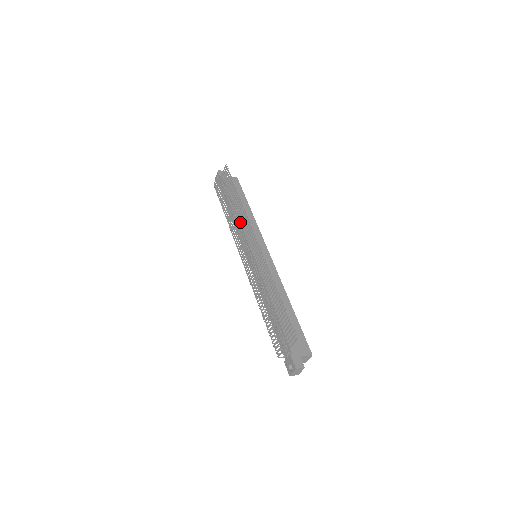
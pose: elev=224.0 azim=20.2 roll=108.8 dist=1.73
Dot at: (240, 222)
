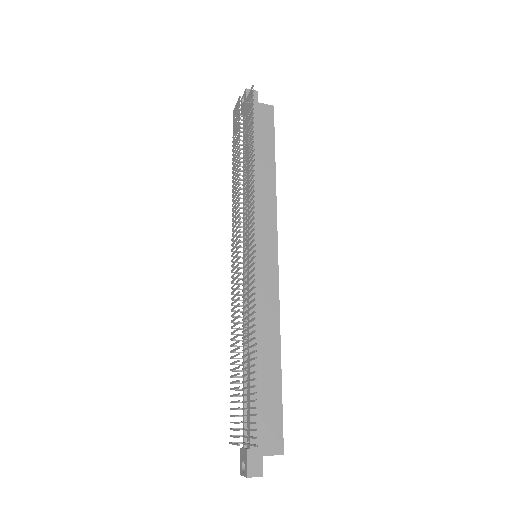
Dot at: occluded
